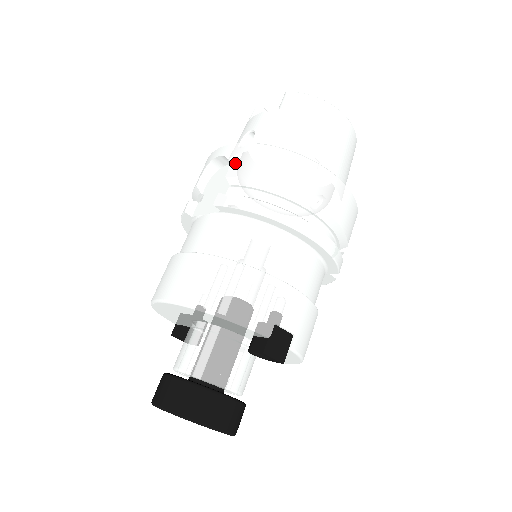
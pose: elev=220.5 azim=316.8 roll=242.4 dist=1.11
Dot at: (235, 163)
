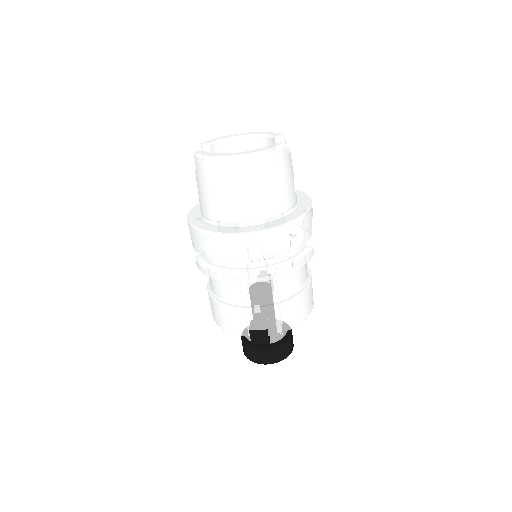
Dot at: (191, 237)
